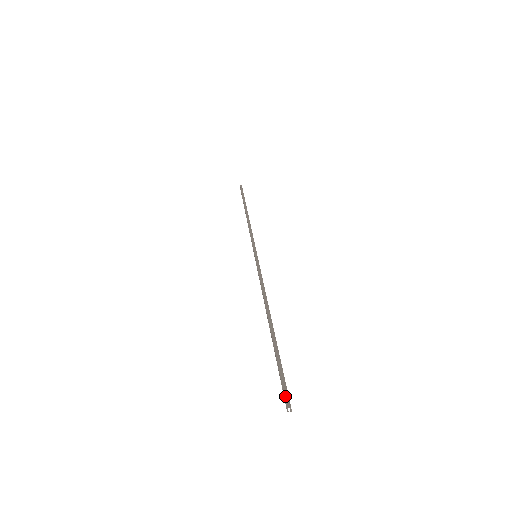
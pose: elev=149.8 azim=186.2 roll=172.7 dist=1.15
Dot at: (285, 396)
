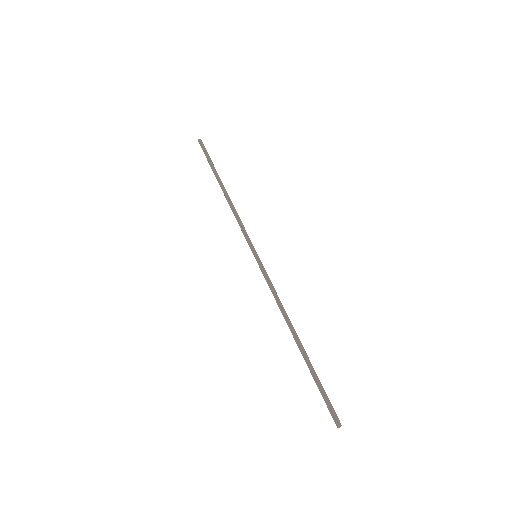
Dot at: occluded
